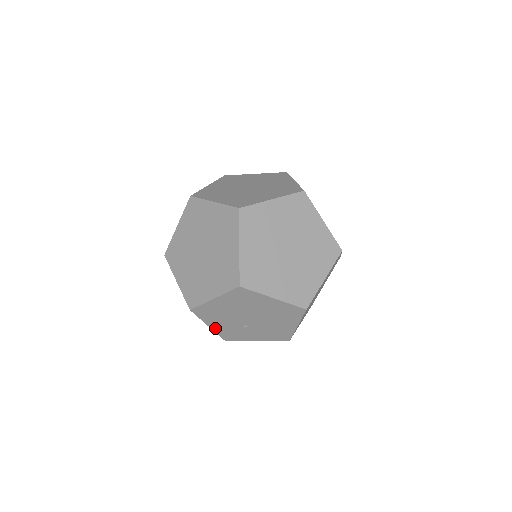
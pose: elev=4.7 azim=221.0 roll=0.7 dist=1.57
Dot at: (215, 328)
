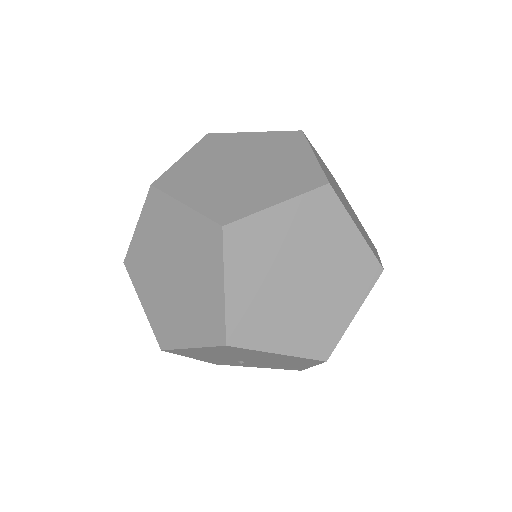
Dot at: (200, 359)
